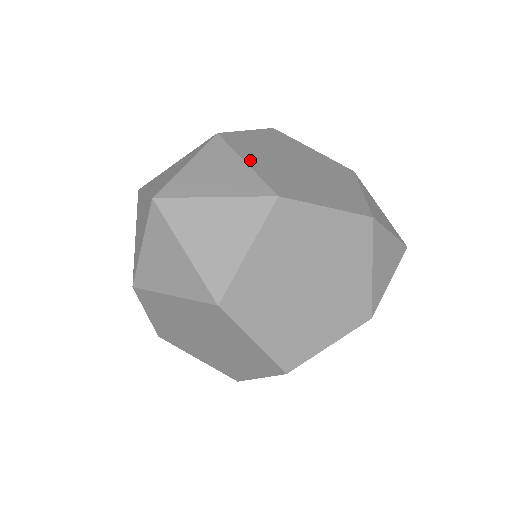
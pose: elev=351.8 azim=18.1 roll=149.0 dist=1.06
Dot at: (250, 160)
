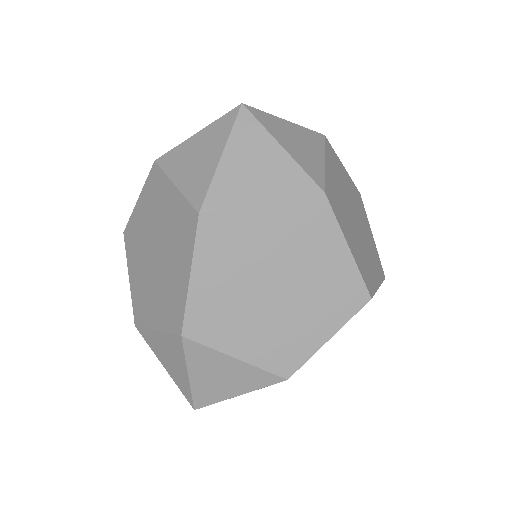
Dot at: occluded
